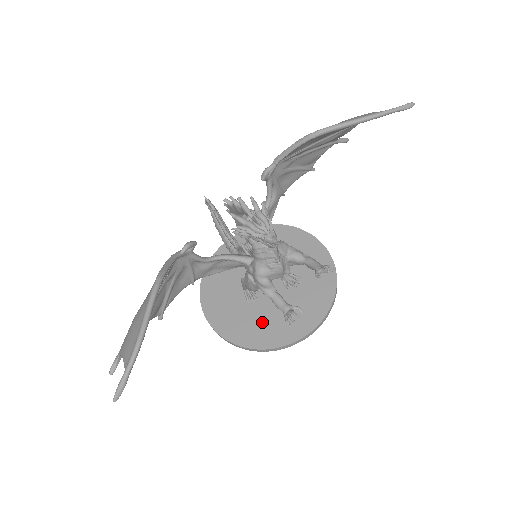
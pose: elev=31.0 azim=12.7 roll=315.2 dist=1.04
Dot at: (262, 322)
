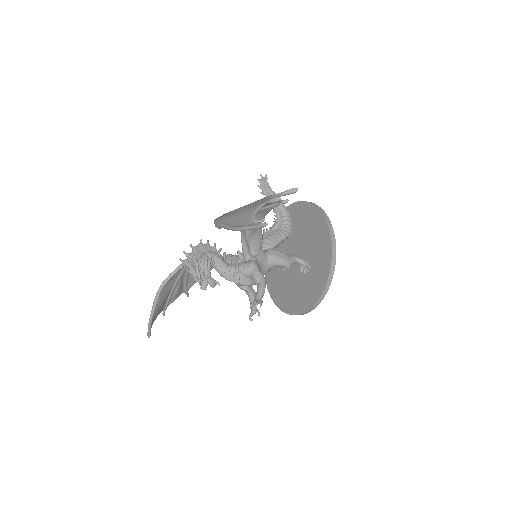
Dot at: (284, 288)
